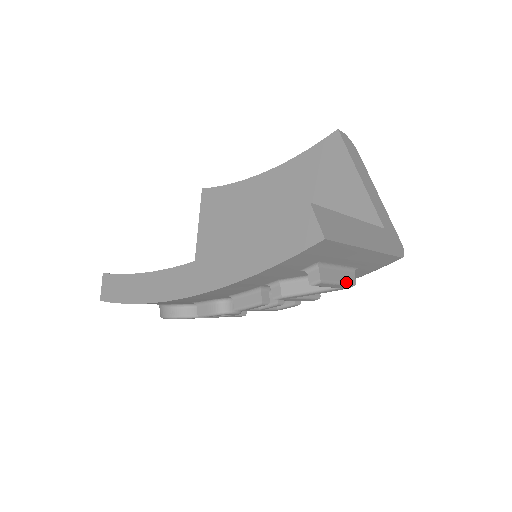
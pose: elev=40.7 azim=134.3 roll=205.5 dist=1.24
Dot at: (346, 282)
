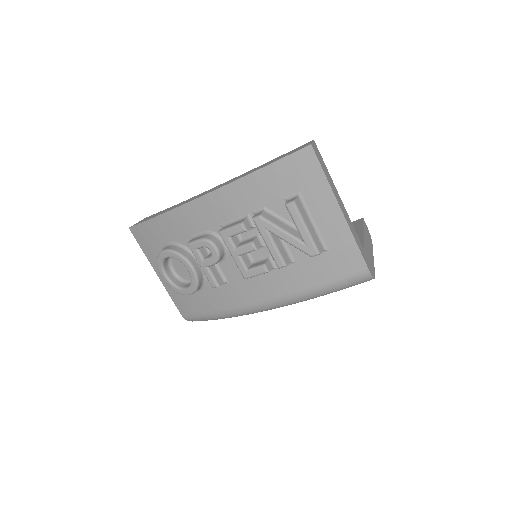
Dot at: (313, 238)
